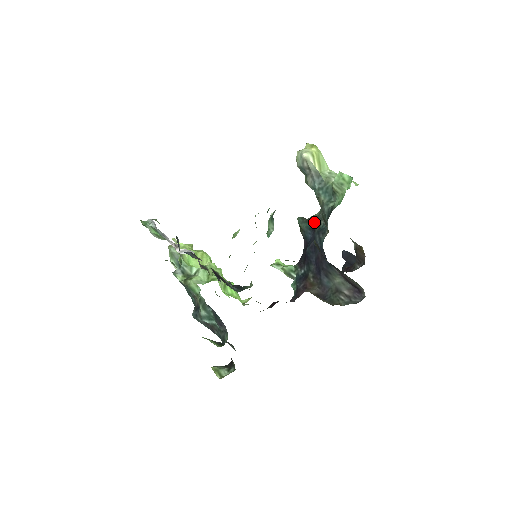
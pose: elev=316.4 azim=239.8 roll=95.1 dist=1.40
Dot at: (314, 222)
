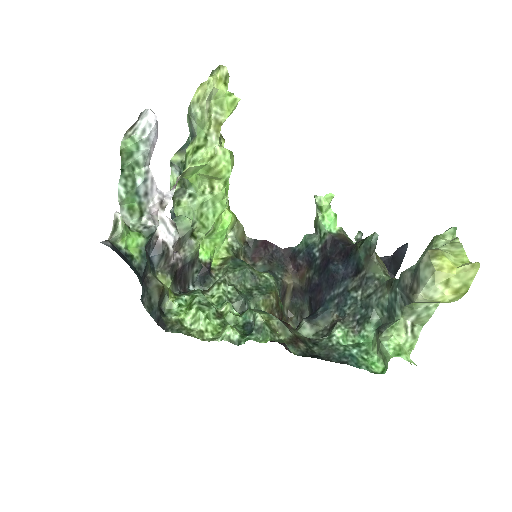
Dot at: (363, 275)
